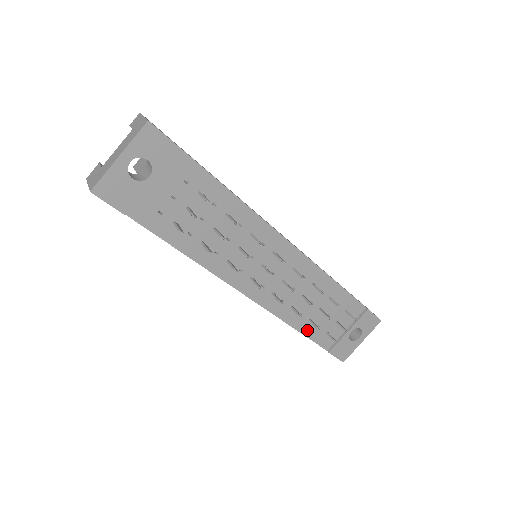
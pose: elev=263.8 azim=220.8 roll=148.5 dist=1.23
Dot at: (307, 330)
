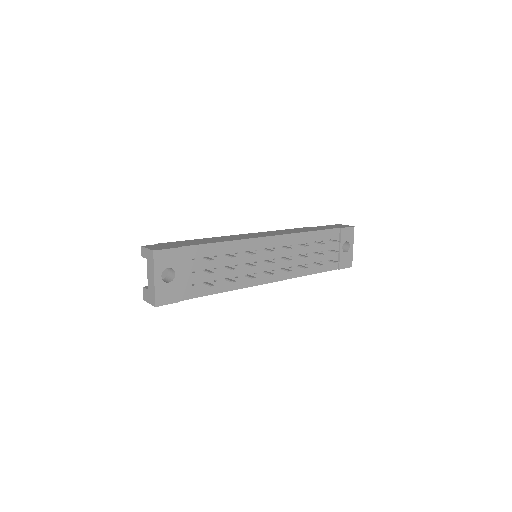
Dot at: (317, 269)
